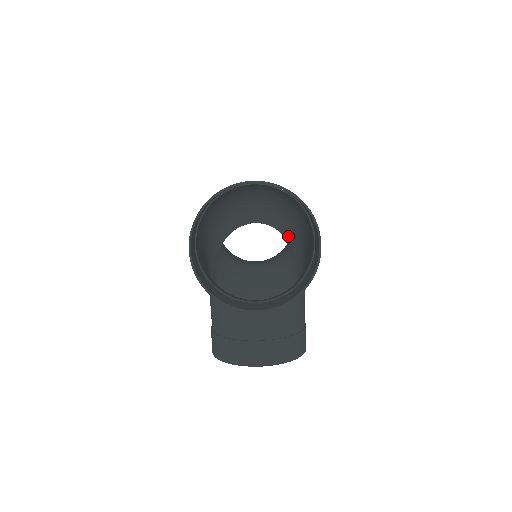
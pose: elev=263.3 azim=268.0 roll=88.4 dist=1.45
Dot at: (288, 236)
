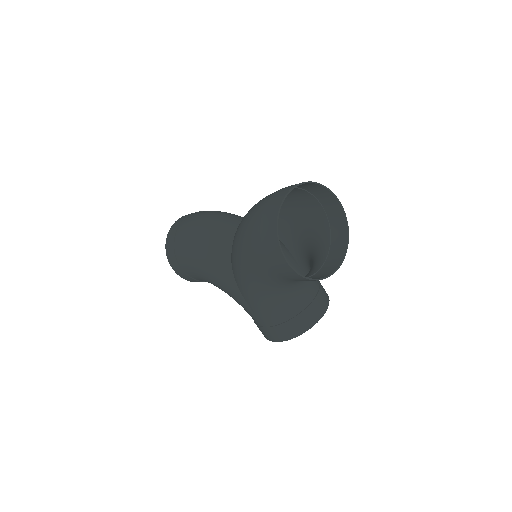
Dot at: occluded
